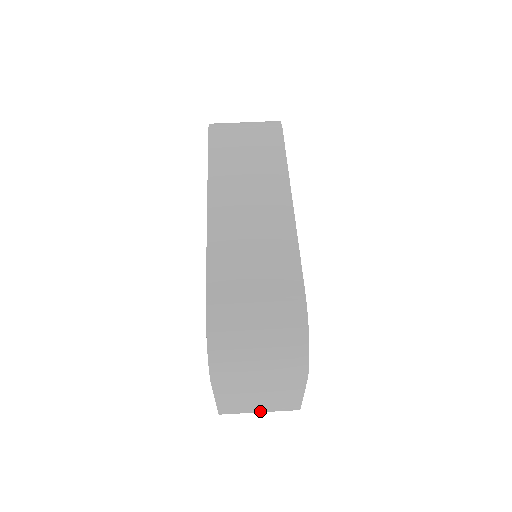
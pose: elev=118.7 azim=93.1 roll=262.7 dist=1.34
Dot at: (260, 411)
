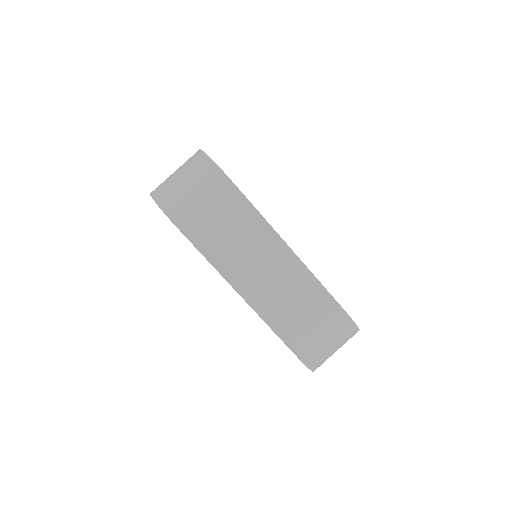
Dot at: occluded
